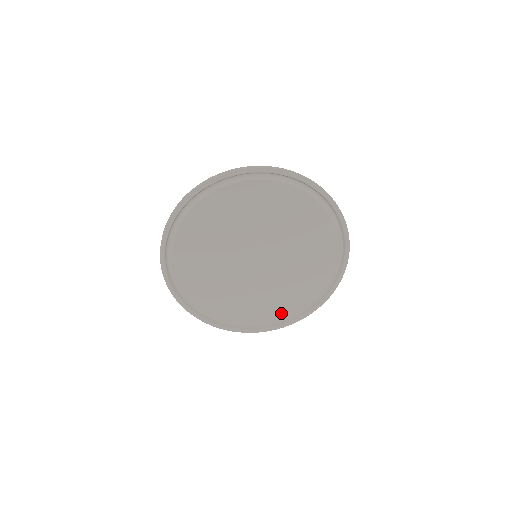
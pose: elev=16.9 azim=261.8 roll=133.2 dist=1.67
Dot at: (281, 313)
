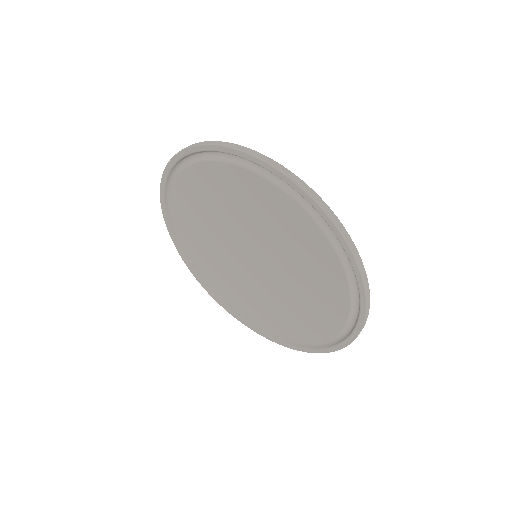
Dot at: (293, 334)
